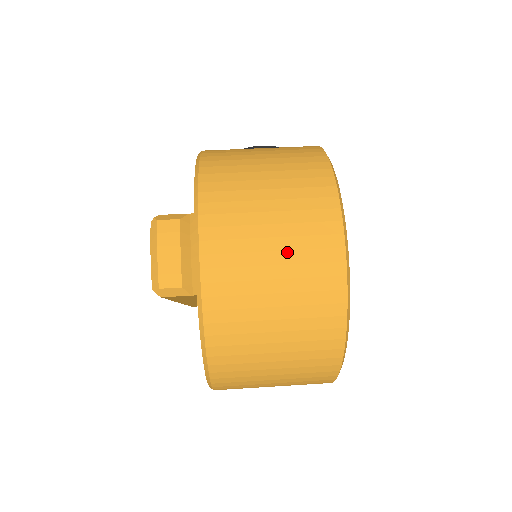
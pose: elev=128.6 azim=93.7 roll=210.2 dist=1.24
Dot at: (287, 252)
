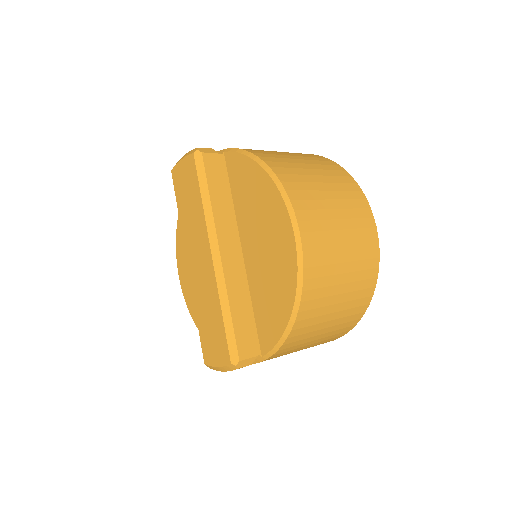
Dot at: occluded
